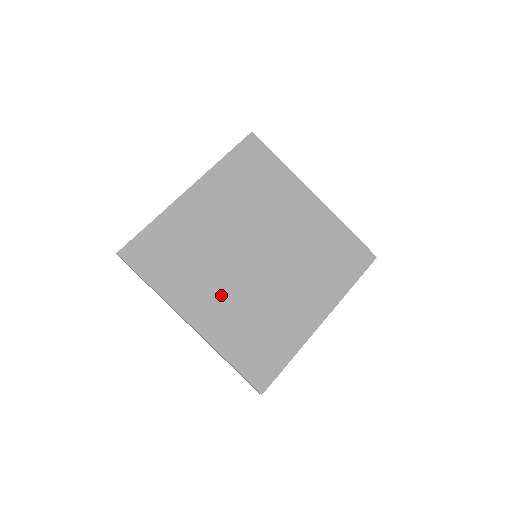
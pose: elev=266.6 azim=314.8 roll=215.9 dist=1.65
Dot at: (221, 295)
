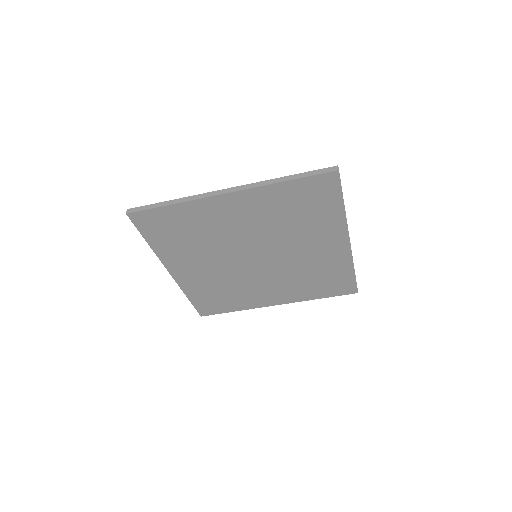
Dot at: (270, 287)
